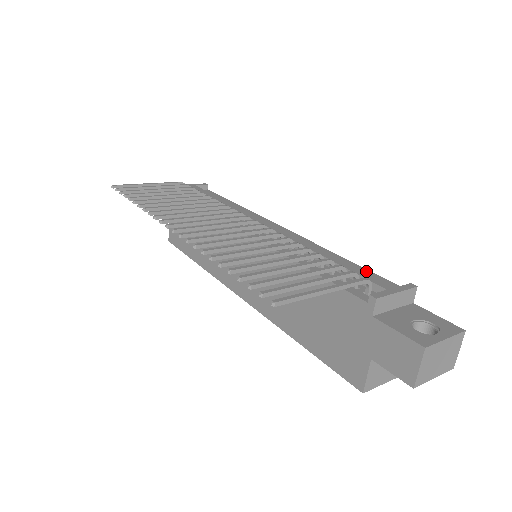
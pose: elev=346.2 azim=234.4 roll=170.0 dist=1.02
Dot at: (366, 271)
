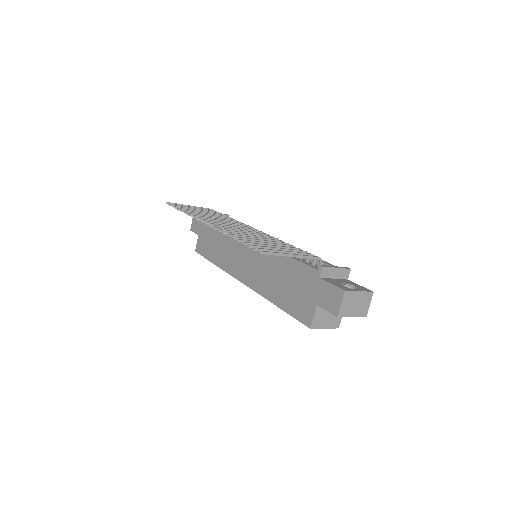
Dot at: occluded
